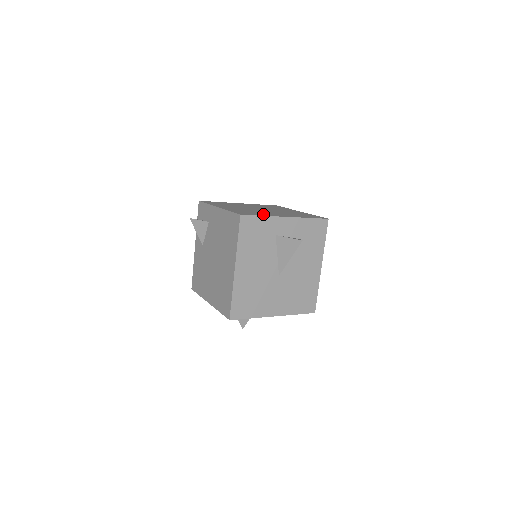
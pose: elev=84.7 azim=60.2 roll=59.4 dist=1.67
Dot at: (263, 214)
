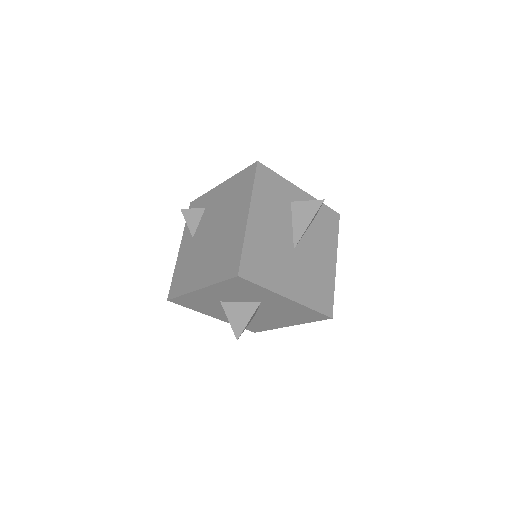
Dot at: occluded
